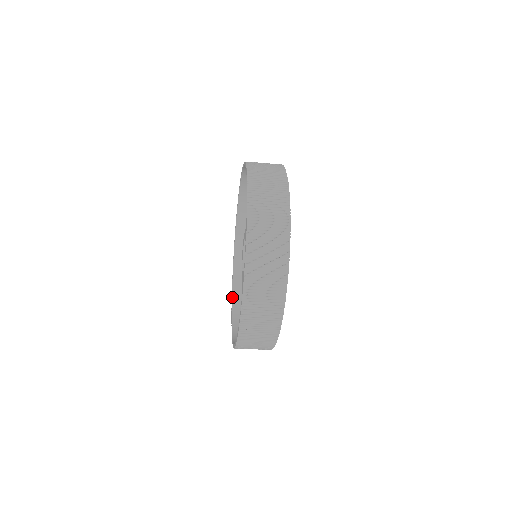
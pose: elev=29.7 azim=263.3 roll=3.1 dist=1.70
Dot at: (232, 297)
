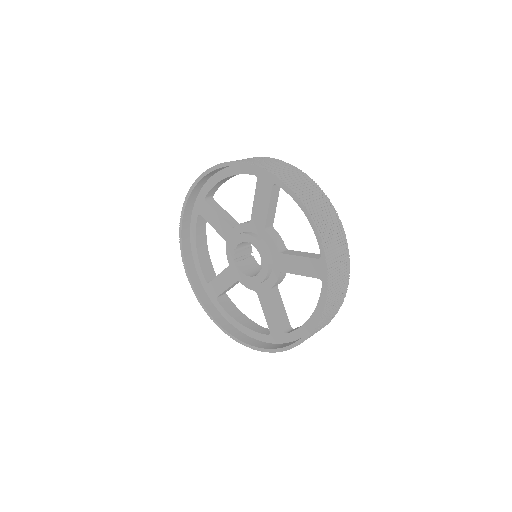
Dot at: (182, 227)
